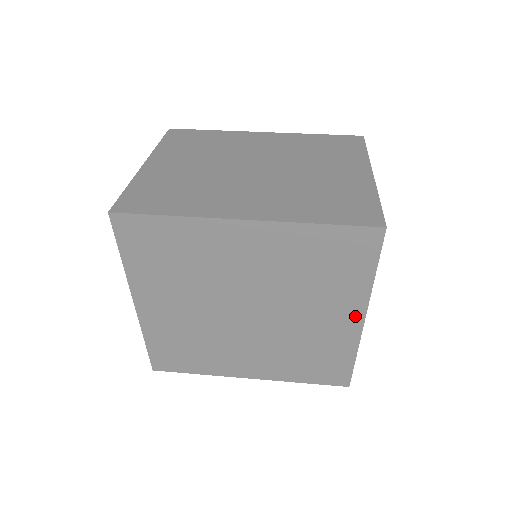
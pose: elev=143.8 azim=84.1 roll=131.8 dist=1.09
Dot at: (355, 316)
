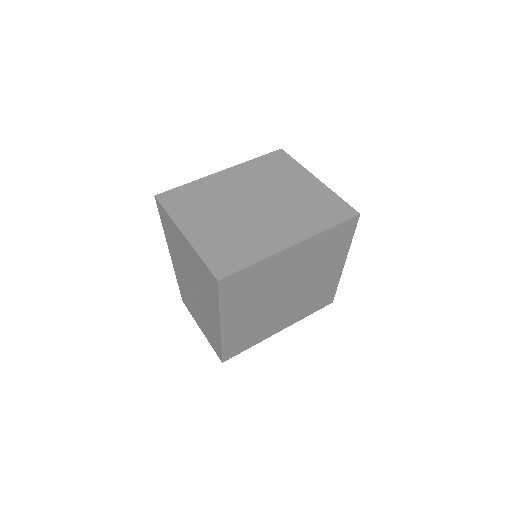
Dot at: (341, 264)
